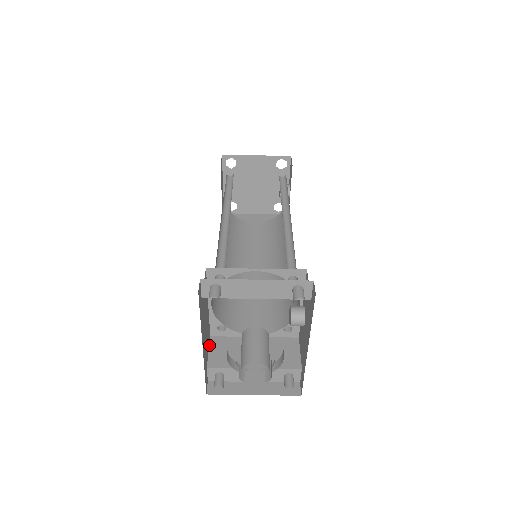
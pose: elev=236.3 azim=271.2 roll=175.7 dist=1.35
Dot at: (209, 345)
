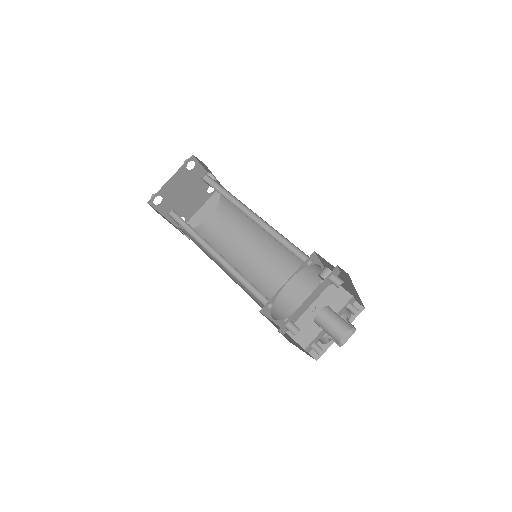
Dot at: (289, 335)
